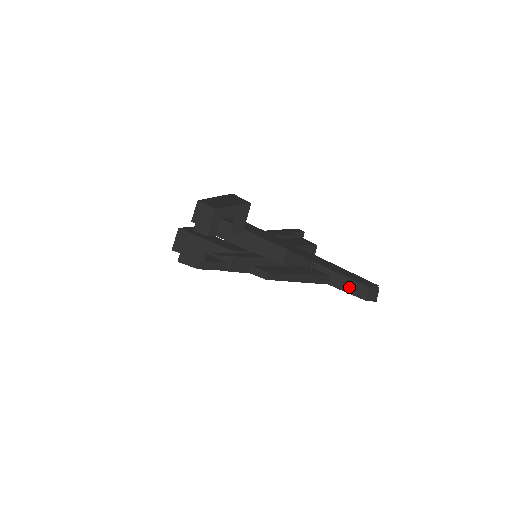
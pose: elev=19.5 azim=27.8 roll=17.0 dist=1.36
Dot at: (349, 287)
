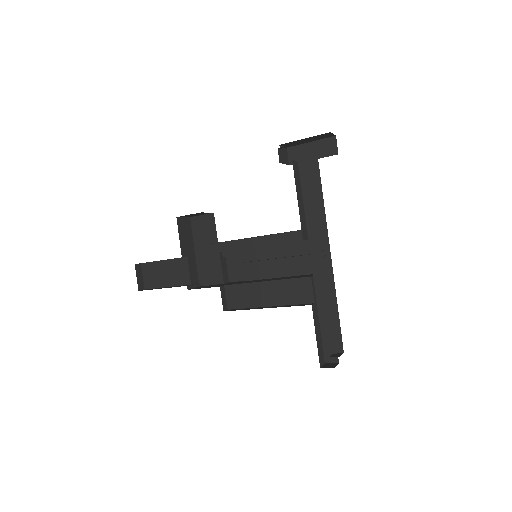
Dot at: (318, 336)
